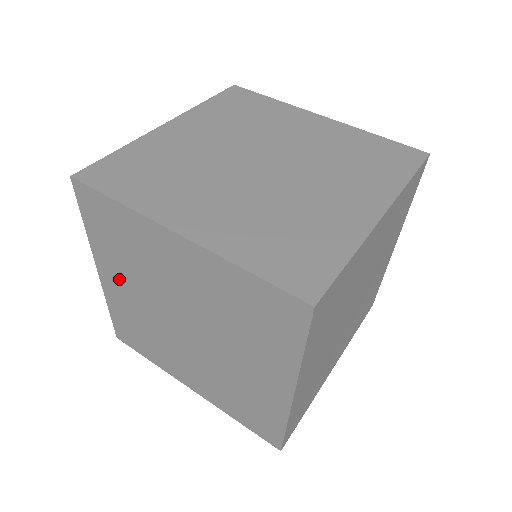
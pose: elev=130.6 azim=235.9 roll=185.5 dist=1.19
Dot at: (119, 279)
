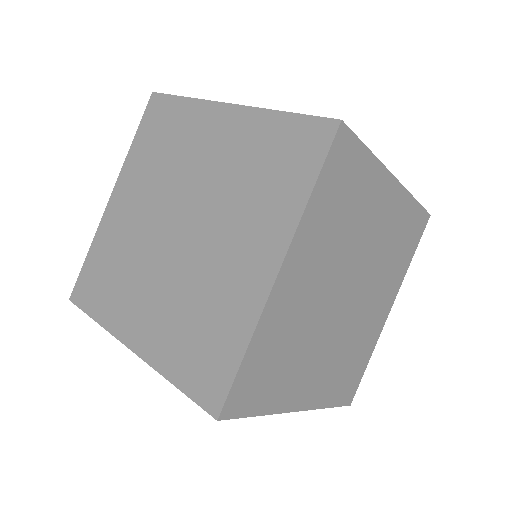
Dot at: (132, 194)
